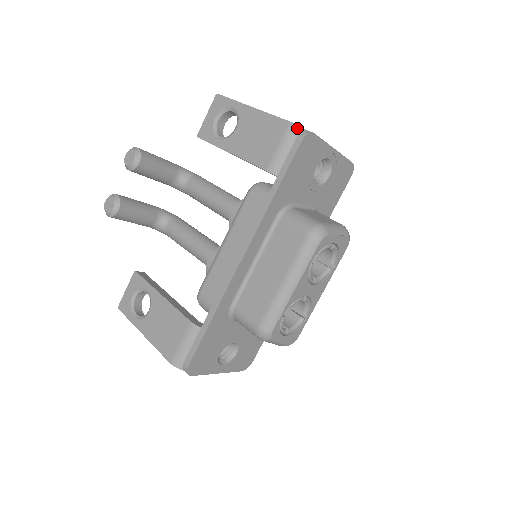
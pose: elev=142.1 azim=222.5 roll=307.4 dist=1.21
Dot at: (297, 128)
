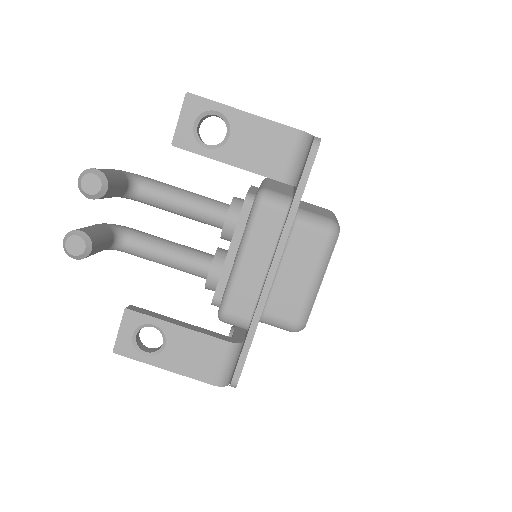
Dot at: (307, 136)
